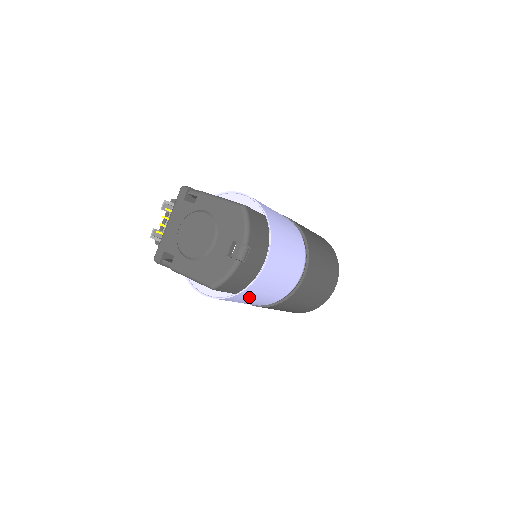
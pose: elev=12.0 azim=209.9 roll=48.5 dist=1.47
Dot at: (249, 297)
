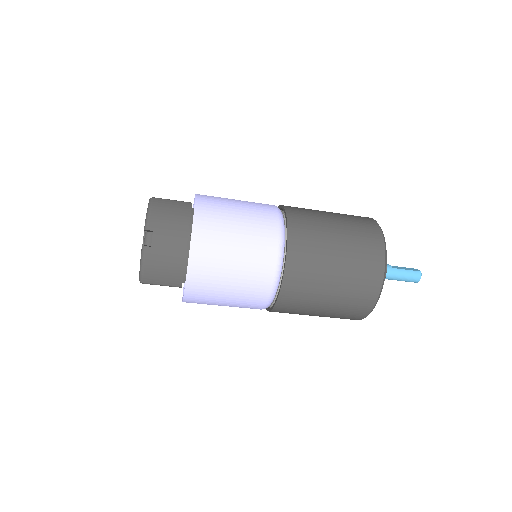
Dot at: (211, 291)
